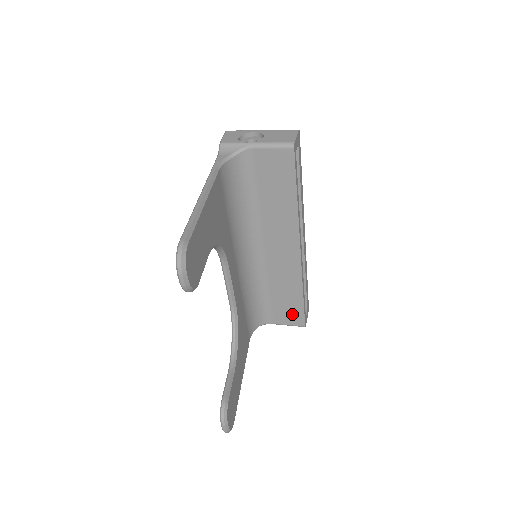
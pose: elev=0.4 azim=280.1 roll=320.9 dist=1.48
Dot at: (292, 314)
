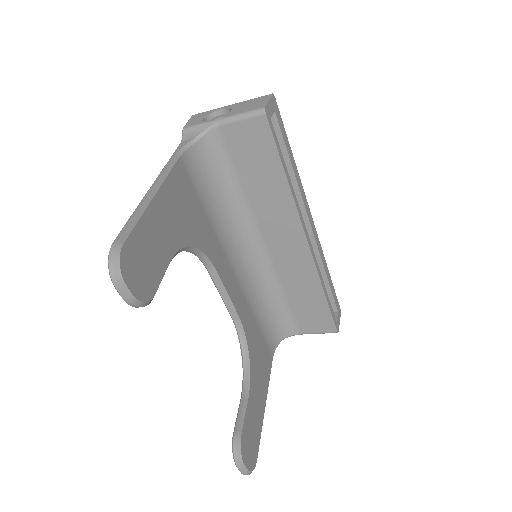
Dot at: (318, 319)
